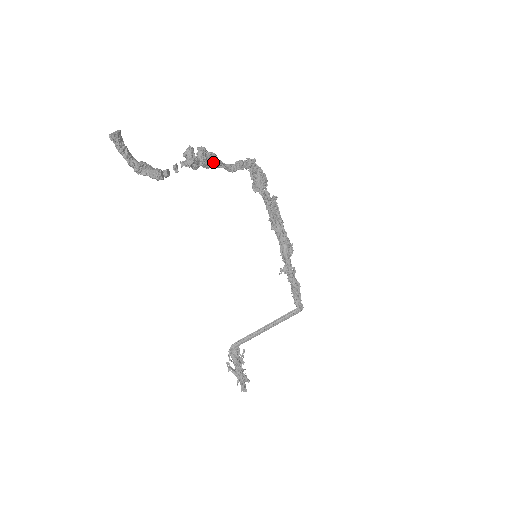
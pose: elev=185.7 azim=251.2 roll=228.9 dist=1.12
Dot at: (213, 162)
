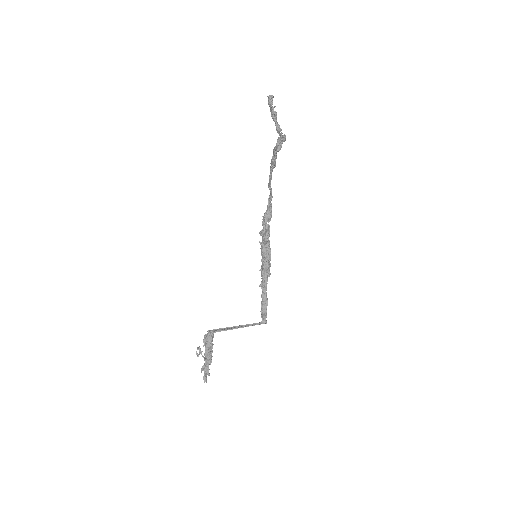
Dot at: occluded
